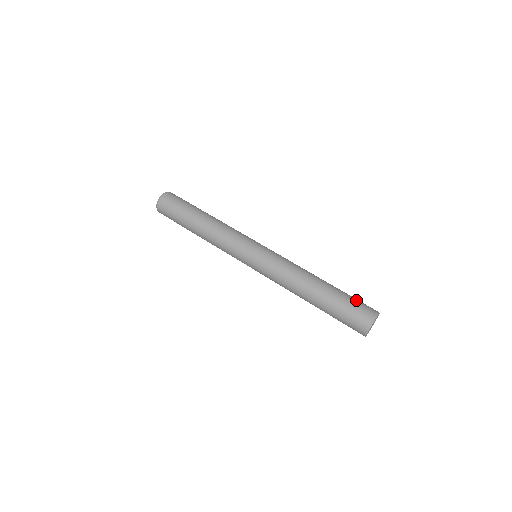
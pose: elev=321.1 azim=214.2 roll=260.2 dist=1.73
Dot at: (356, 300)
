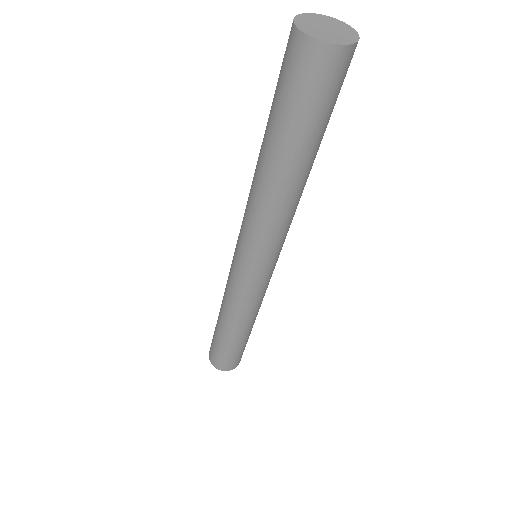
Dot at: occluded
